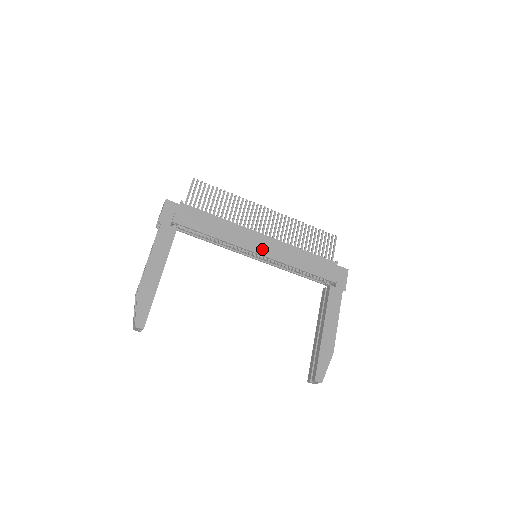
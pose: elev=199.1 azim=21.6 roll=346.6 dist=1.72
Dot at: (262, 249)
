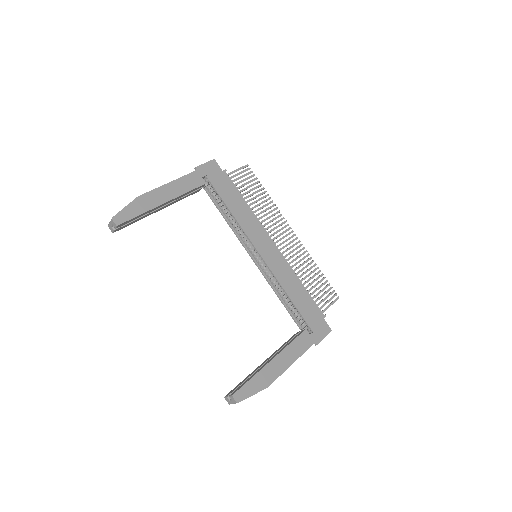
Dot at: (265, 253)
